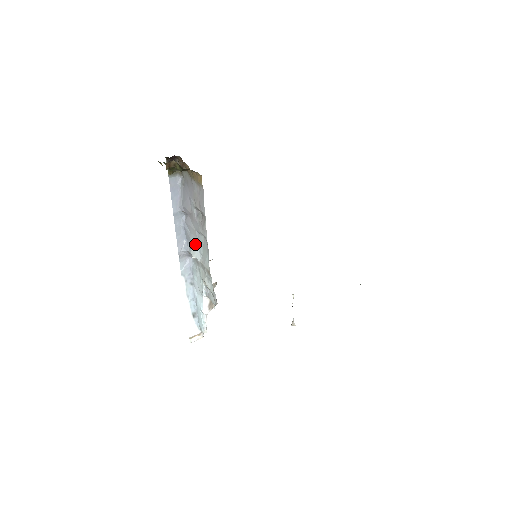
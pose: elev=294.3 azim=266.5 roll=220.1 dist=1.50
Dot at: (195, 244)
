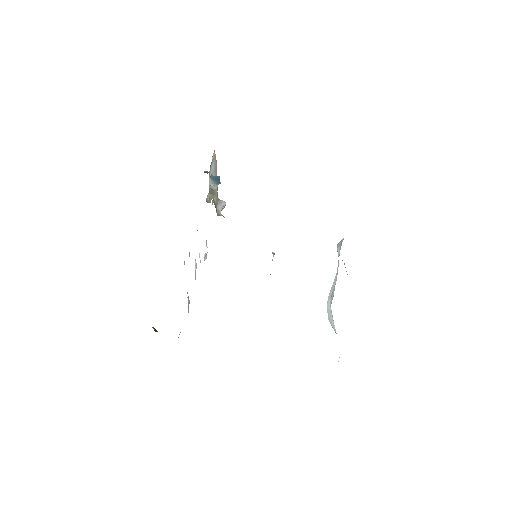
Dot at: occluded
